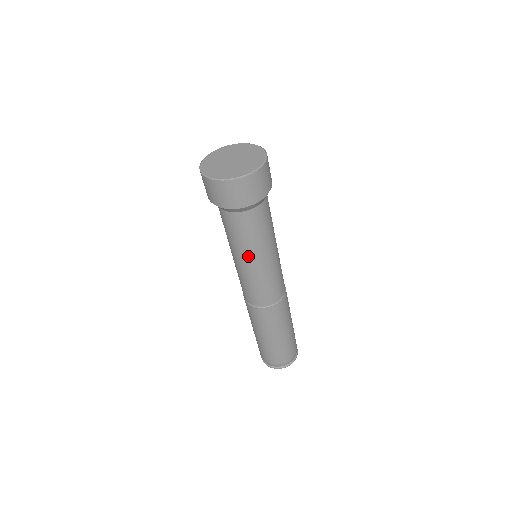
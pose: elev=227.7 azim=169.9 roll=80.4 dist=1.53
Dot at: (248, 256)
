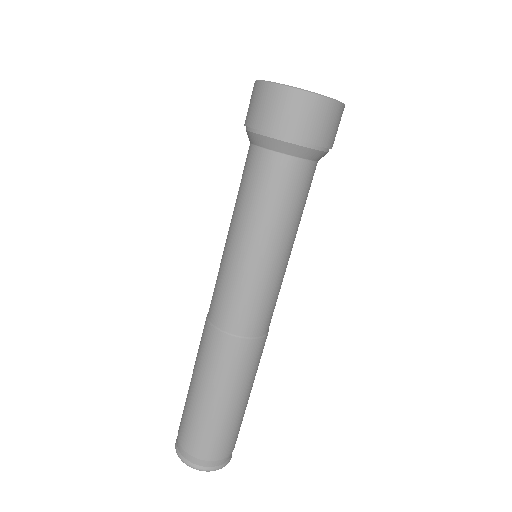
Dot at: (238, 226)
